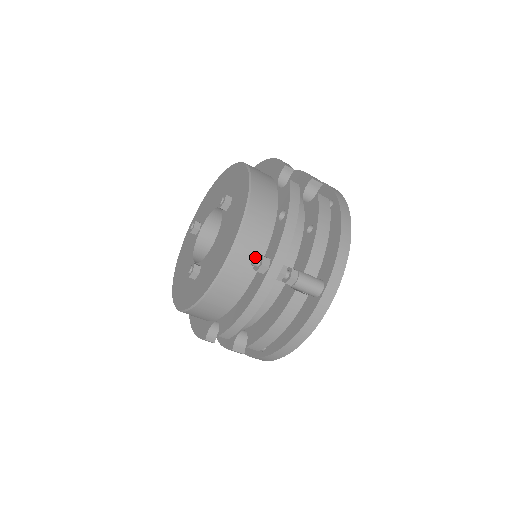
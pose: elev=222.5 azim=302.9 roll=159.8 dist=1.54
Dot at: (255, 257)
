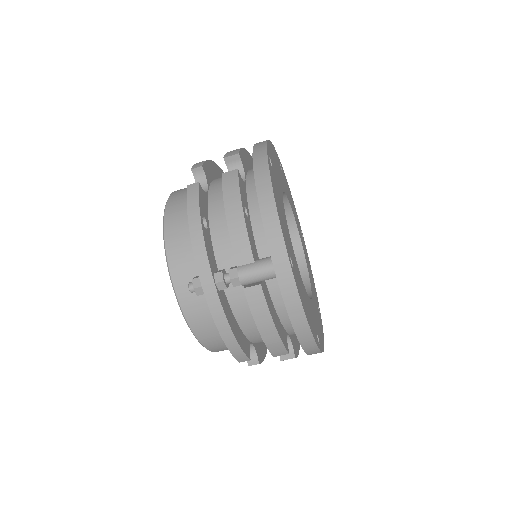
Dot at: (188, 284)
